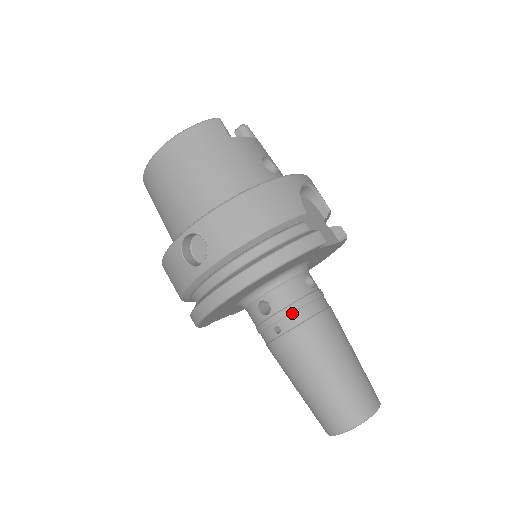
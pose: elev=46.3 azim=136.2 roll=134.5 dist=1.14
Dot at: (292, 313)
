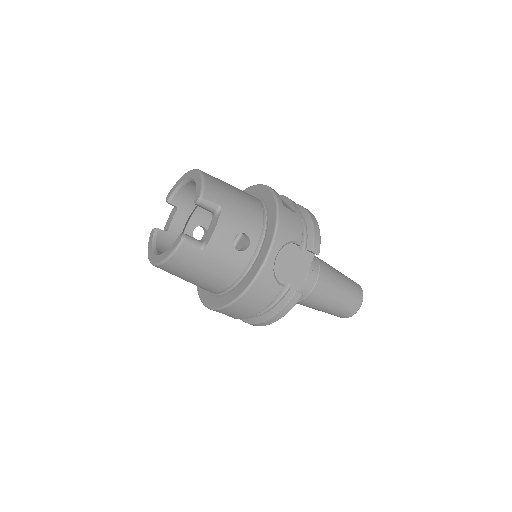
Dot at: occluded
